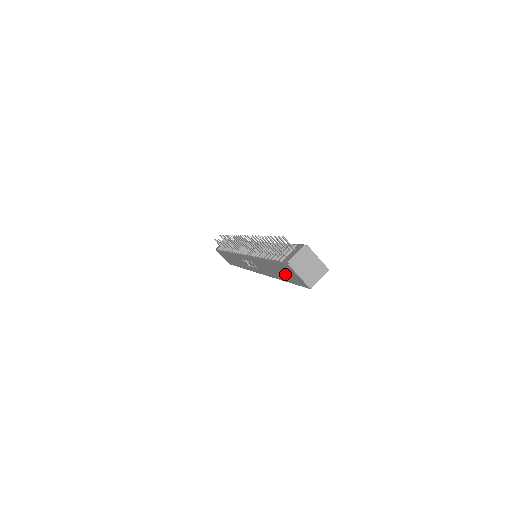
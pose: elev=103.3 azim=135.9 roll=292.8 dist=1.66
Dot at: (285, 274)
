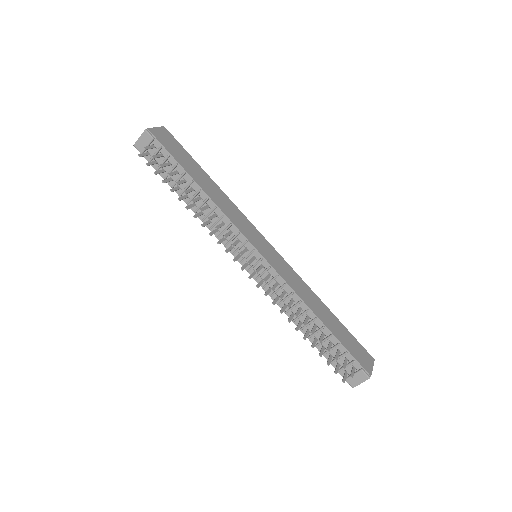
Dot at: occluded
